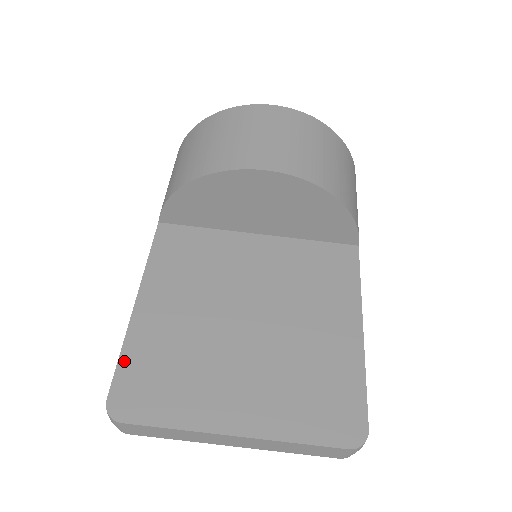
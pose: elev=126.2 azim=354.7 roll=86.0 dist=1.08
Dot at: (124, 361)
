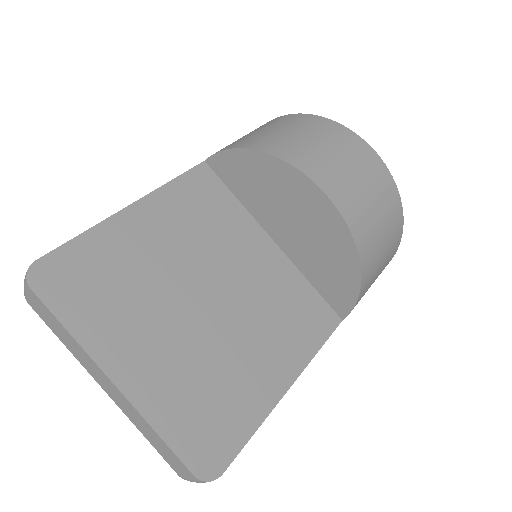
Dot at: (79, 242)
